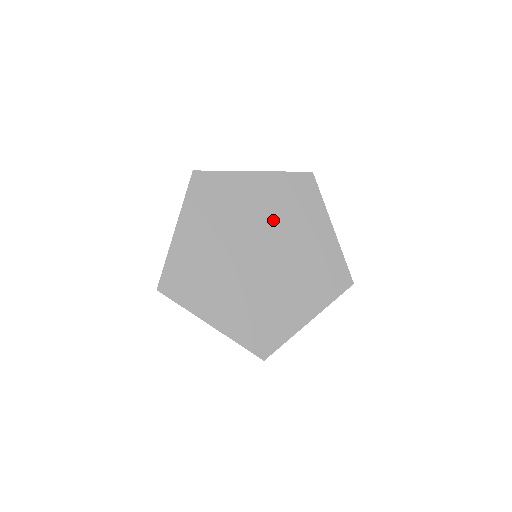
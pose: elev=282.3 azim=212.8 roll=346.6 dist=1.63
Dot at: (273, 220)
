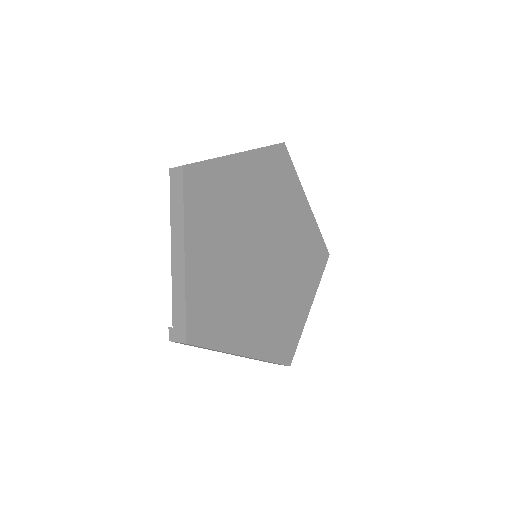
Dot at: (267, 209)
